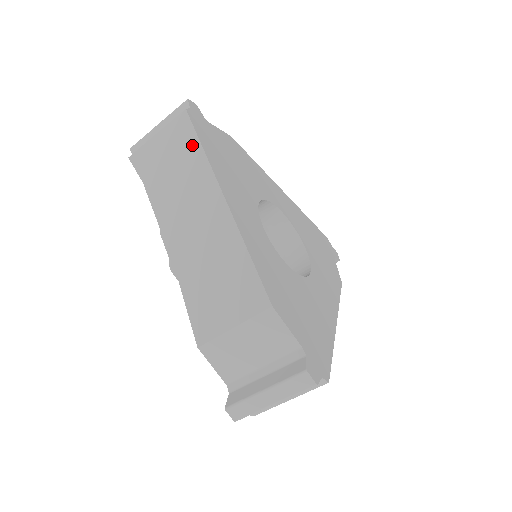
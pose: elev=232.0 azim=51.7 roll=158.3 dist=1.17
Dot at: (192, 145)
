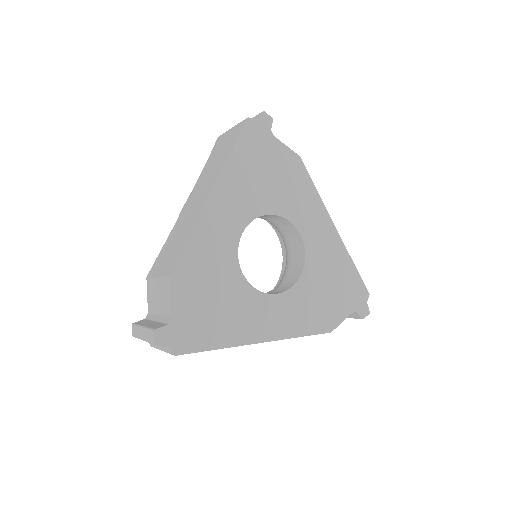
Dot at: occluded
